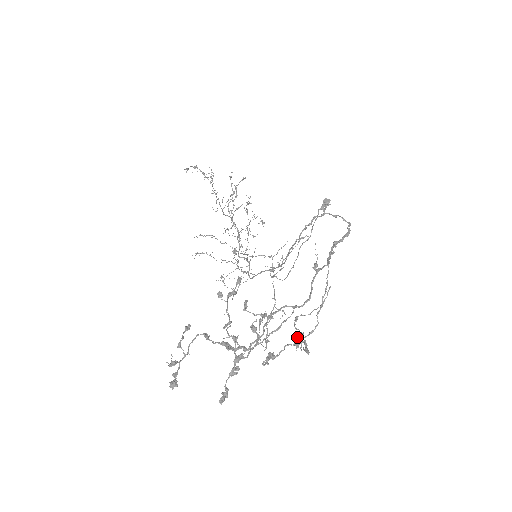
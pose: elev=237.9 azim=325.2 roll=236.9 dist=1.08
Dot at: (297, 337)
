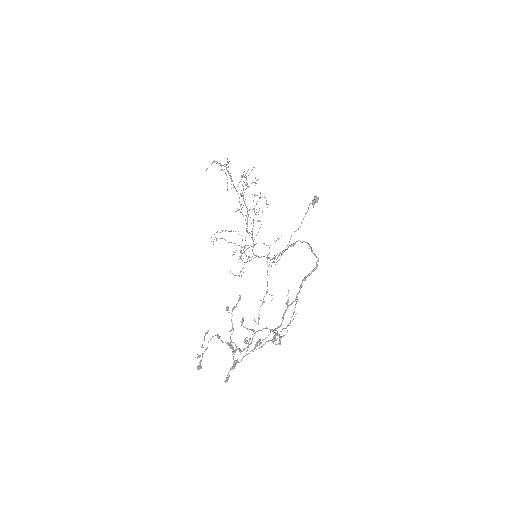
Dot at: (274, 336)
